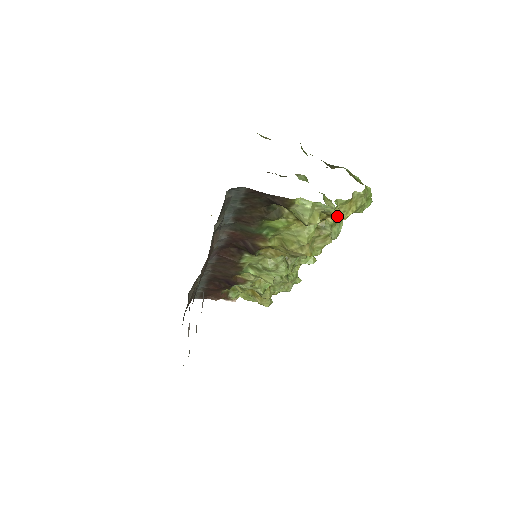
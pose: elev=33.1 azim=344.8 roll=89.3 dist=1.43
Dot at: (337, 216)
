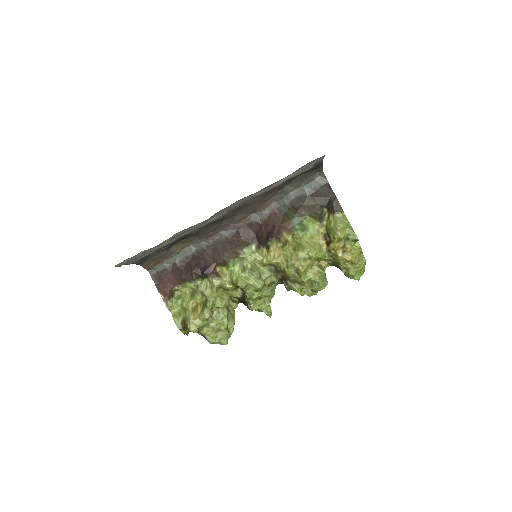
Dot at: (347, 253)
